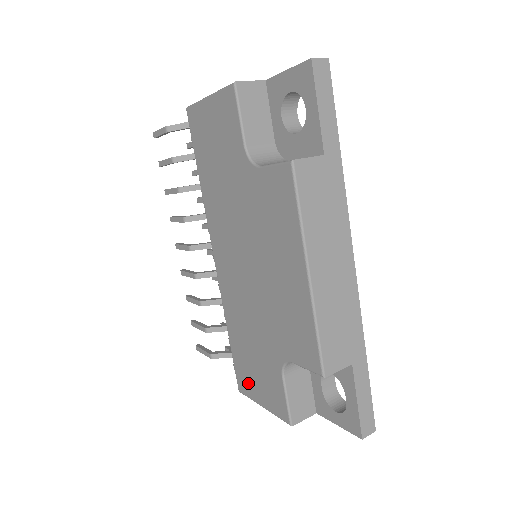
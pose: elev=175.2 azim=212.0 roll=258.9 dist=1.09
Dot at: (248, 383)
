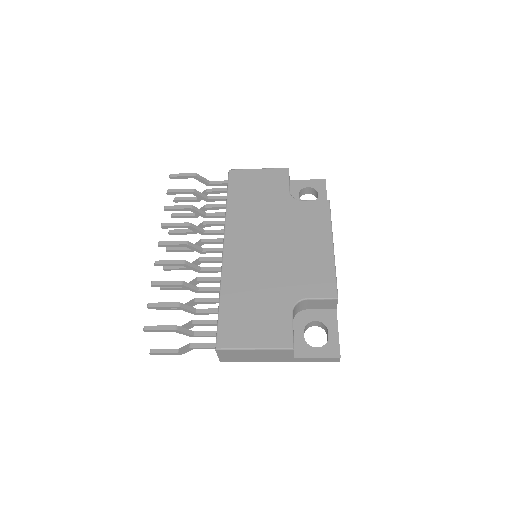
Dot at: (238, 334)
